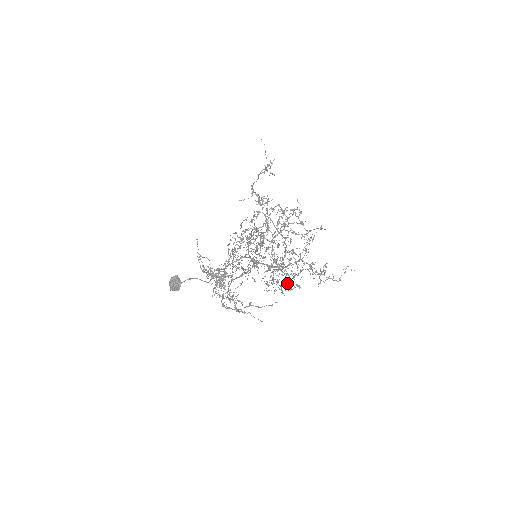
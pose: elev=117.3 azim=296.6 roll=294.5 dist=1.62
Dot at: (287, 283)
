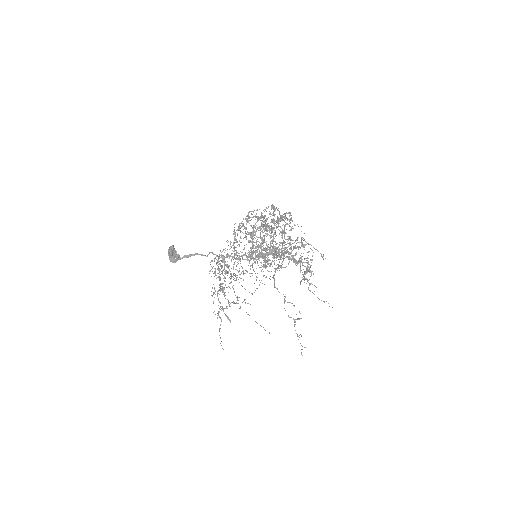
Dot at: occluded
